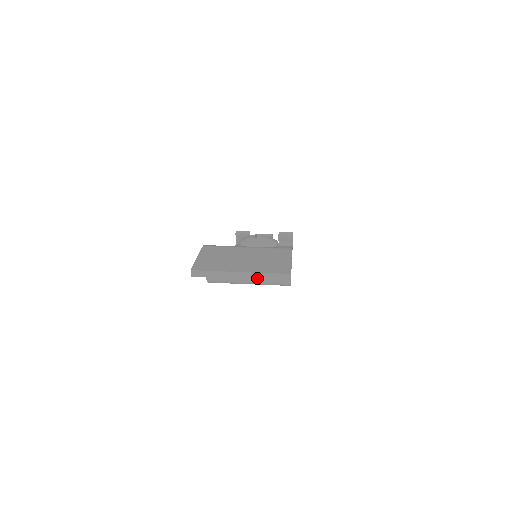
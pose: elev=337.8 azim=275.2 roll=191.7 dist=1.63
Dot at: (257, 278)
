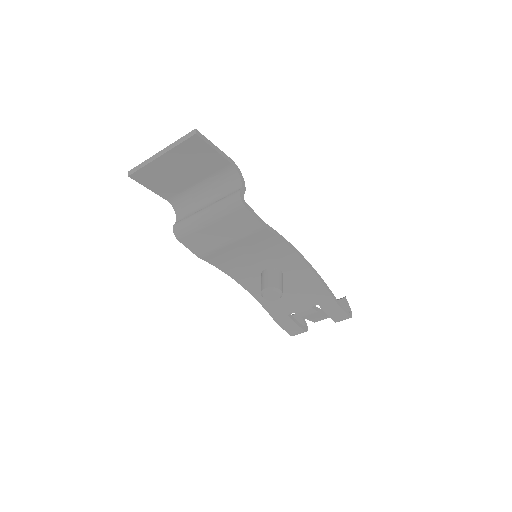
Dot at: (172, 148)
